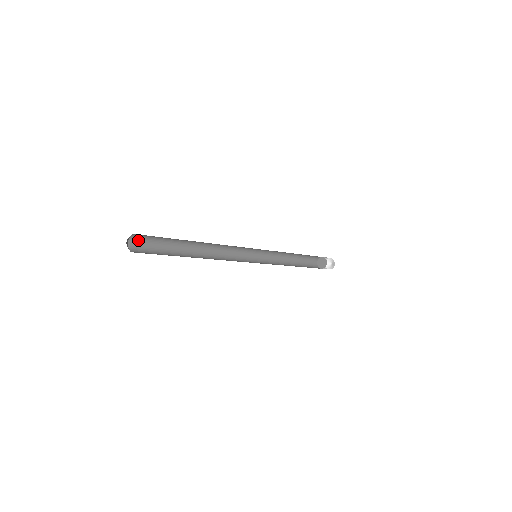
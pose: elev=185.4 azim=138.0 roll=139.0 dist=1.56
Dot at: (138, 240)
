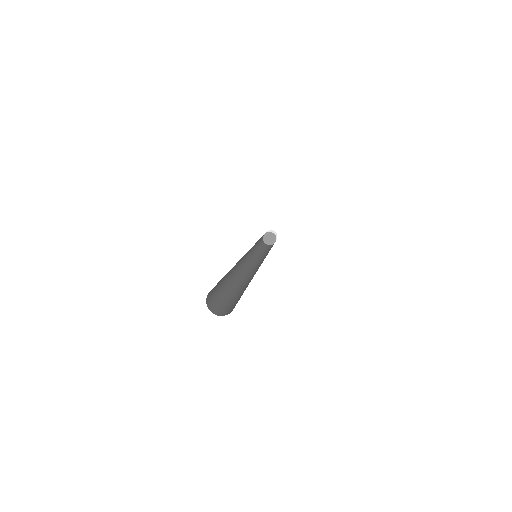
Dot at: occluded
